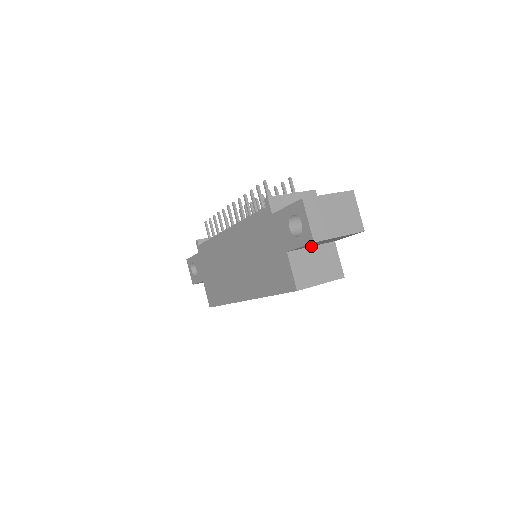
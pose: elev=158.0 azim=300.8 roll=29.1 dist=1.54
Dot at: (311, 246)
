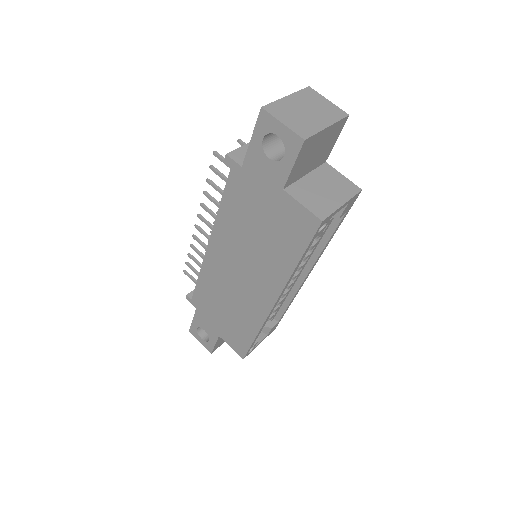
Dot at: (305, 175)
